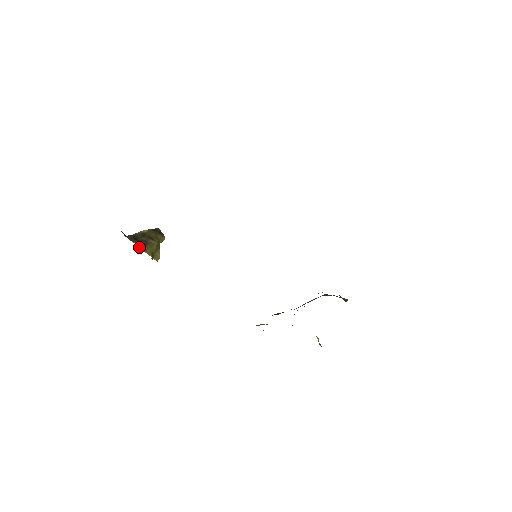
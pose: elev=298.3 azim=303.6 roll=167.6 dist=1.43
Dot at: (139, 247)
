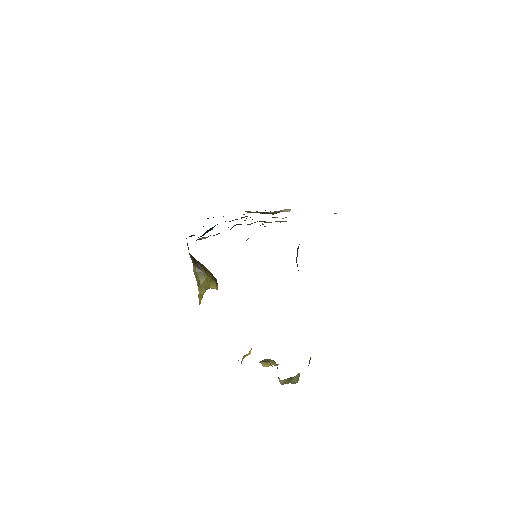
Dot at: (193, 268)
